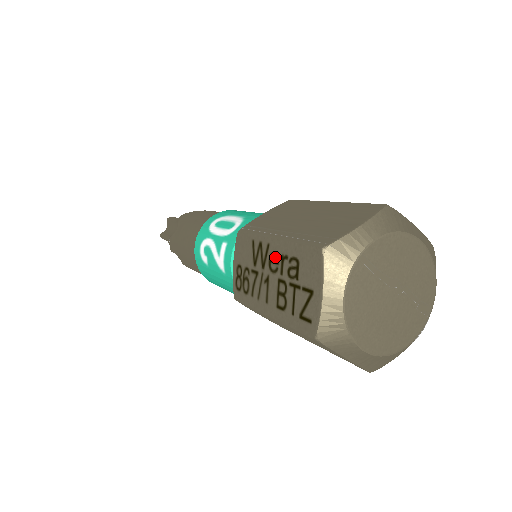
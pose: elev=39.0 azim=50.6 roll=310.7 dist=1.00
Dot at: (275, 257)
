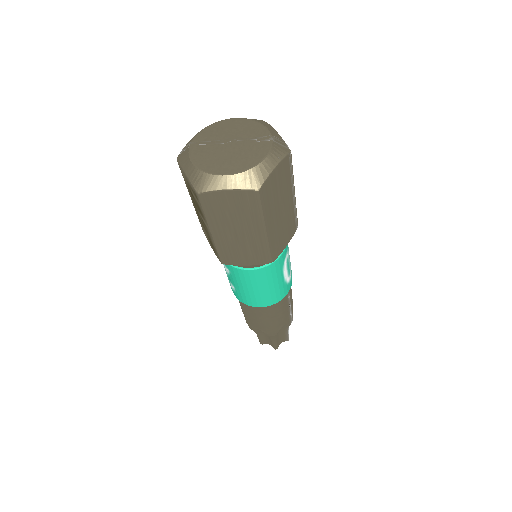
Dot at: (193, 203)
